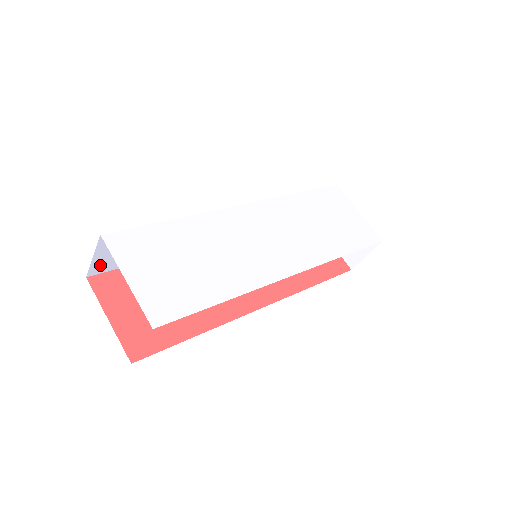
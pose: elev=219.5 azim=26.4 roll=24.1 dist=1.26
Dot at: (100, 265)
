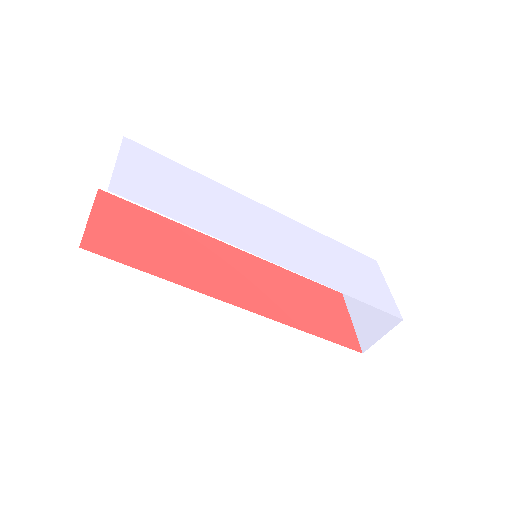
Dot at: occluded
